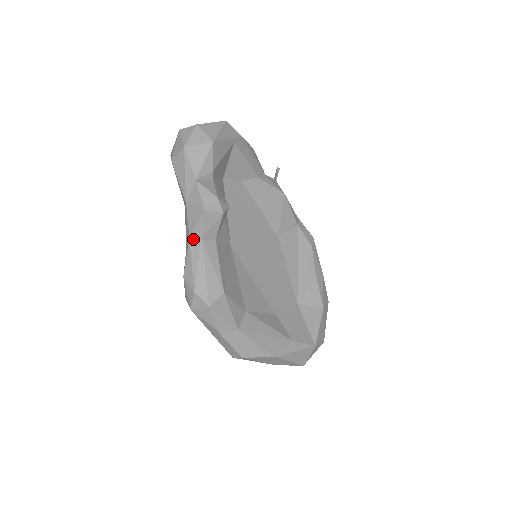
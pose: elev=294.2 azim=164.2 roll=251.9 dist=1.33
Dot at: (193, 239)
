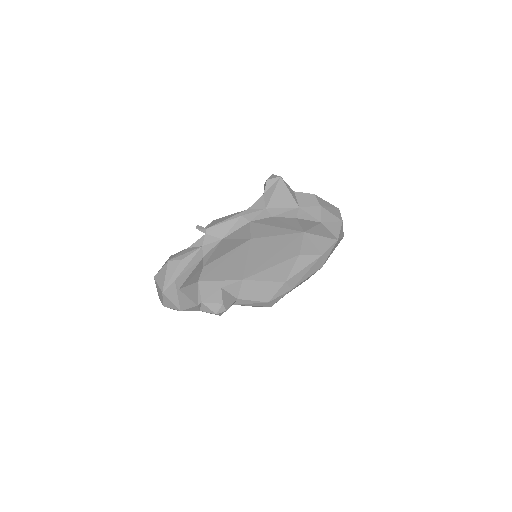
Dot at: occluded
